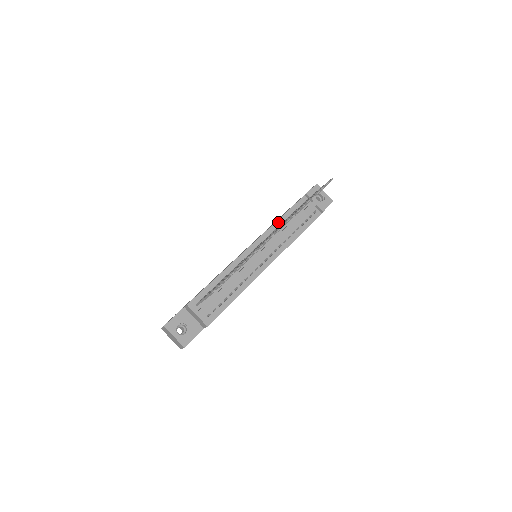
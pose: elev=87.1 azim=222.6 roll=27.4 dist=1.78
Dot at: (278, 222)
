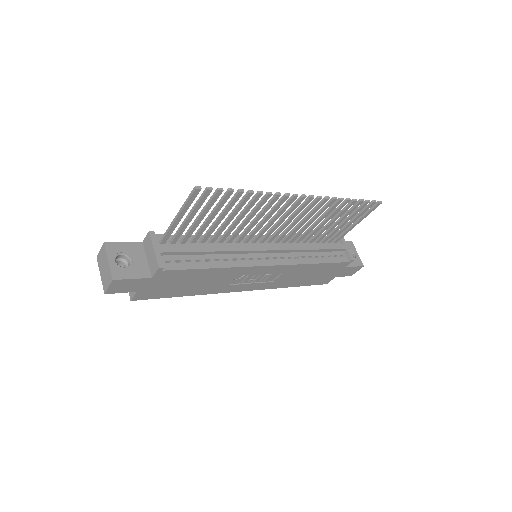
Dot at: occluded
